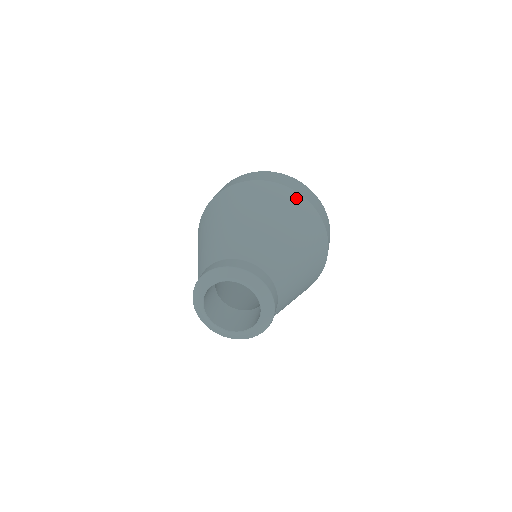
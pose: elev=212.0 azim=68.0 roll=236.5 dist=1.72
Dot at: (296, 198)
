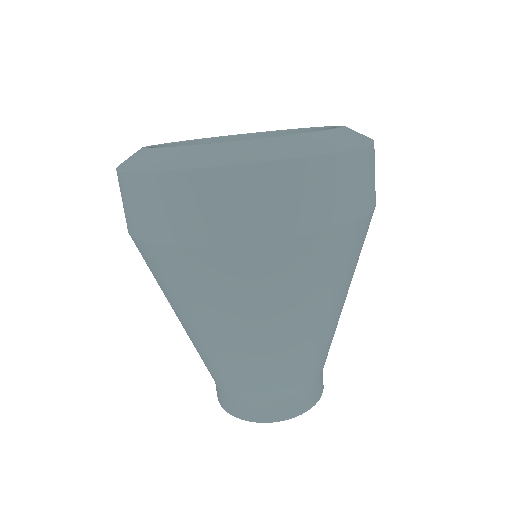
Dot at: (201, 262)
